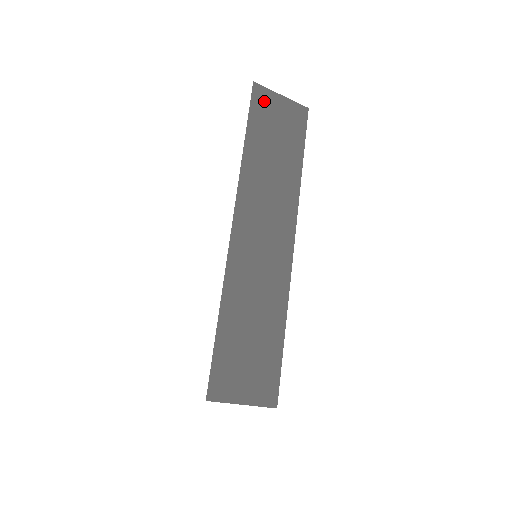
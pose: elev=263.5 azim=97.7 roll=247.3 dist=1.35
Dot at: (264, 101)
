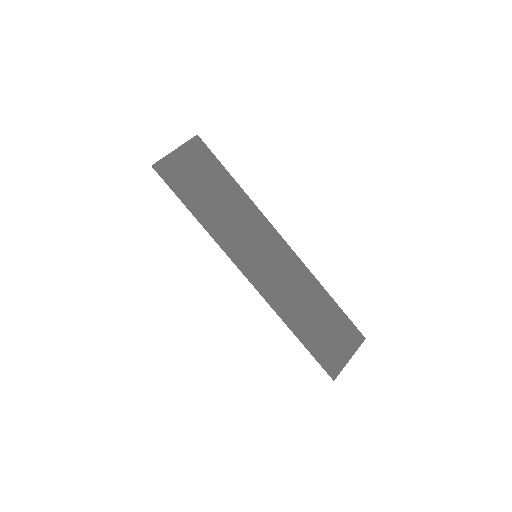
Dot at: (172, 171)
